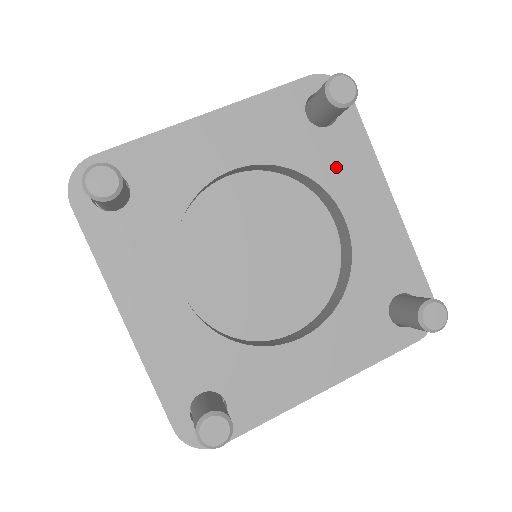
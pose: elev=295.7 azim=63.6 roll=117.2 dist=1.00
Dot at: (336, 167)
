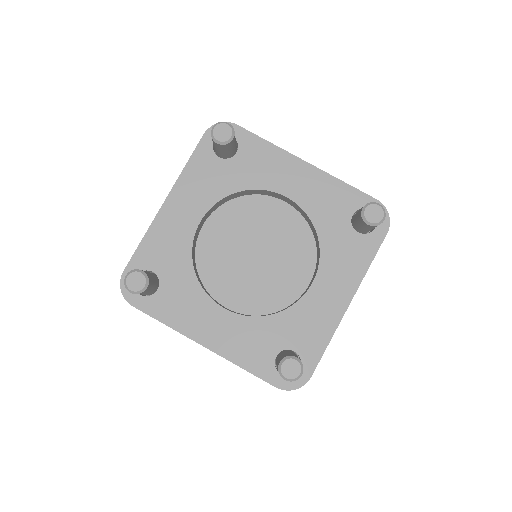
Dot at: (338, 254)
